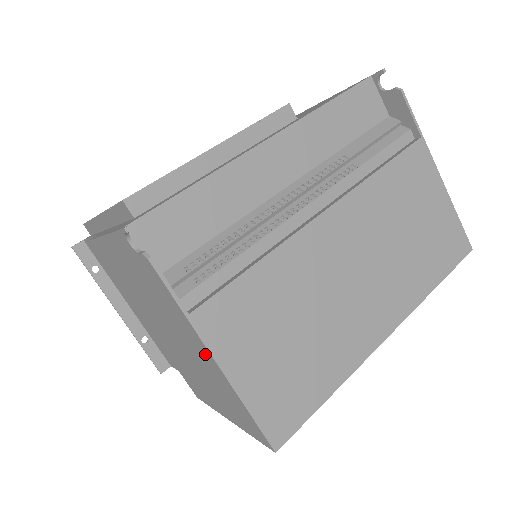
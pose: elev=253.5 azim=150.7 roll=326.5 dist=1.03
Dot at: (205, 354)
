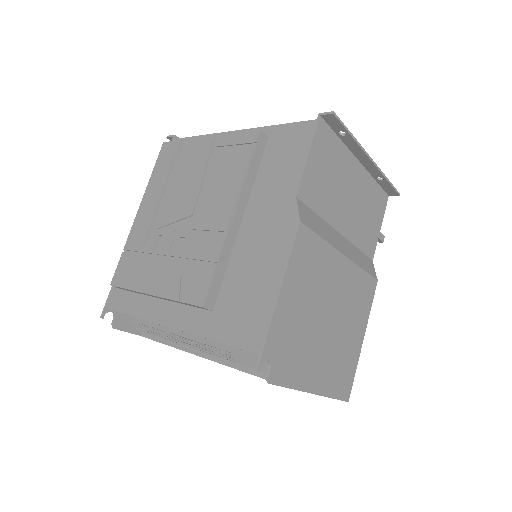
Dot at: occluded
